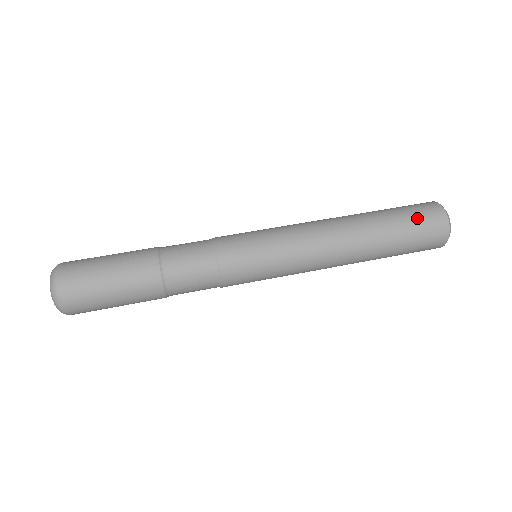
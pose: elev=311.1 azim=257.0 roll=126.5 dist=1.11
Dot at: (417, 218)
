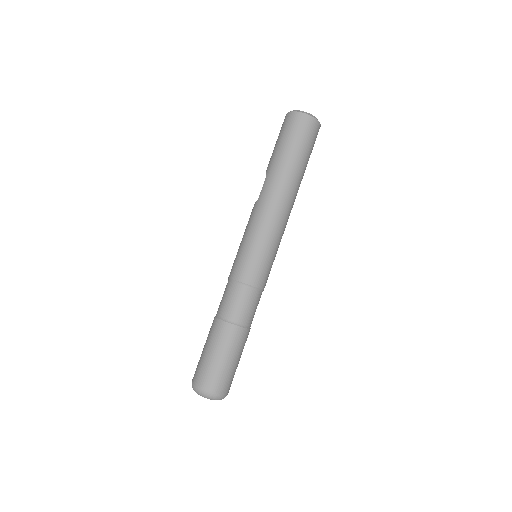
Dot at: (308, 142)
